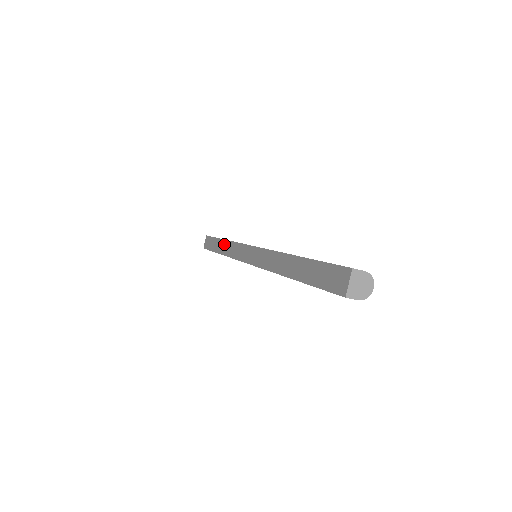
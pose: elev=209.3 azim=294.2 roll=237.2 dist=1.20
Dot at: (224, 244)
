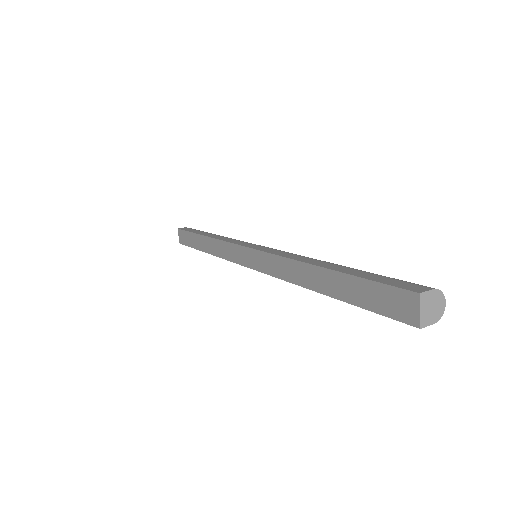
Dot at: (207, 242)
